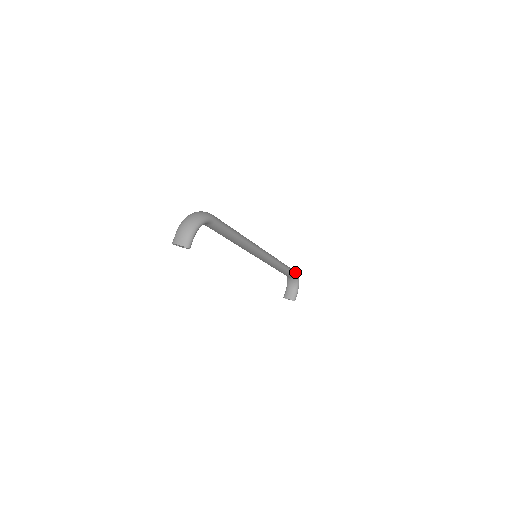
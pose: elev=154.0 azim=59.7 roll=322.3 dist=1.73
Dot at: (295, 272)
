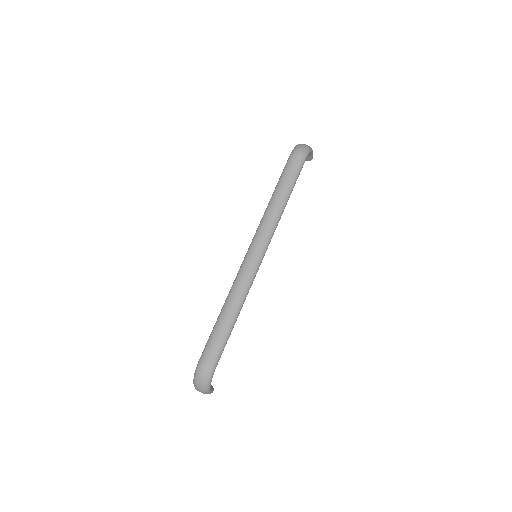
Dot at: (302, 164)
